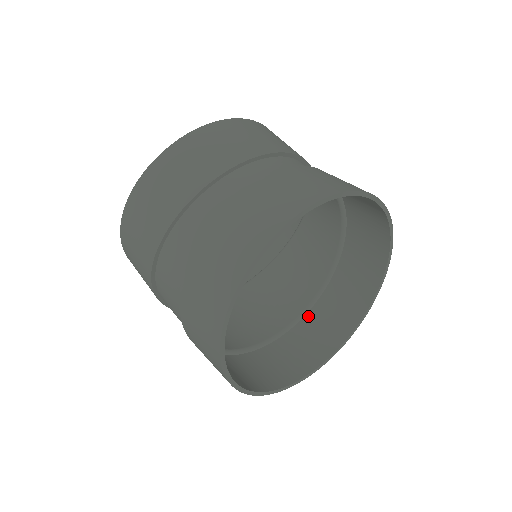
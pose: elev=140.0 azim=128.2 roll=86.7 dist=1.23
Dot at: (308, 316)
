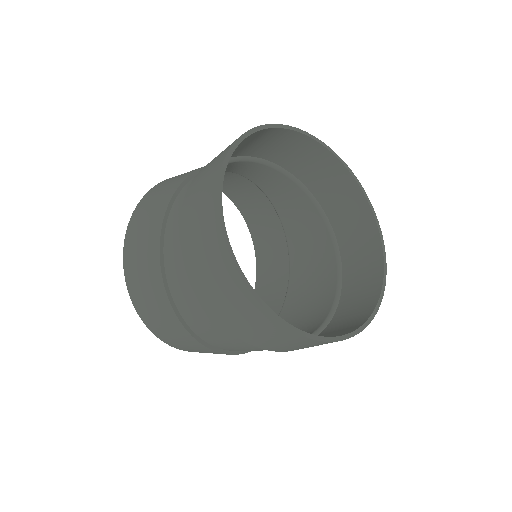
Dot at: (344, 282)
